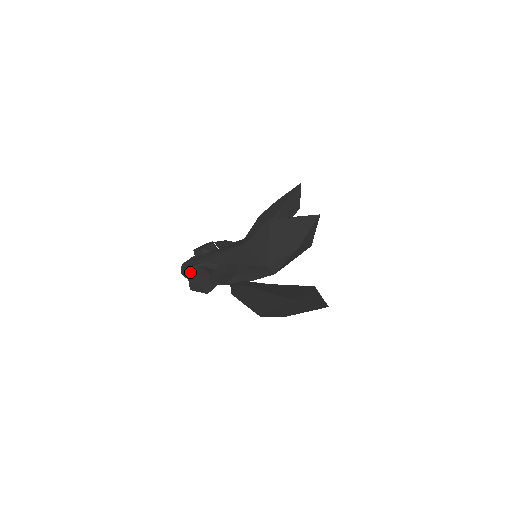
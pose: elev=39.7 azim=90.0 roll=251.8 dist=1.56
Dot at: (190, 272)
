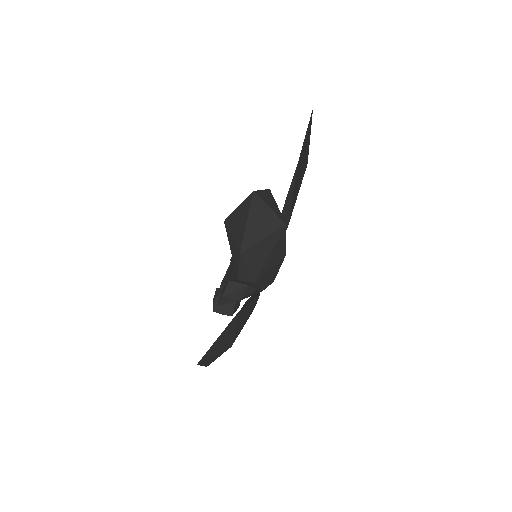
Dot at: (213, 298)
